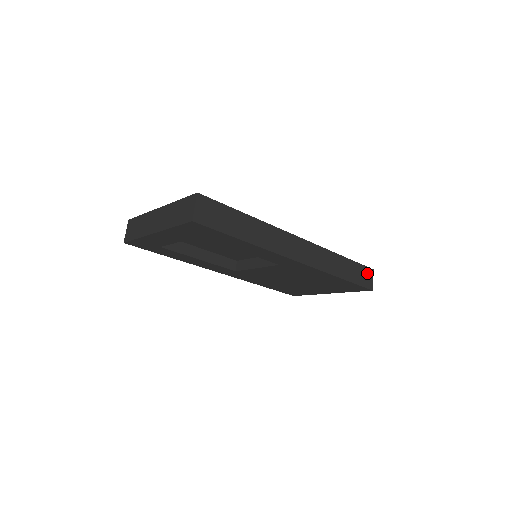
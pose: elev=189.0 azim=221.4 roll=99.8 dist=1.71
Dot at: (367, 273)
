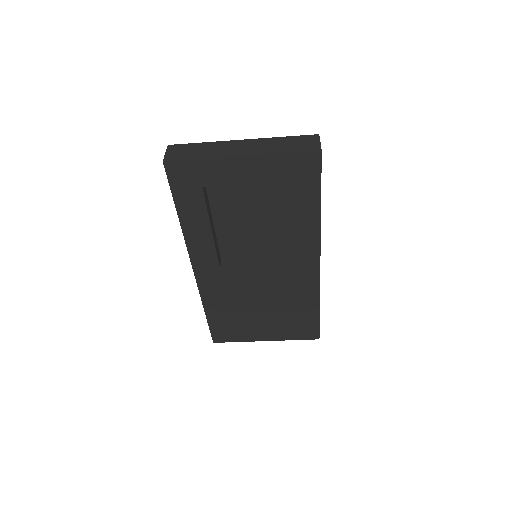
Dot at: occluded
